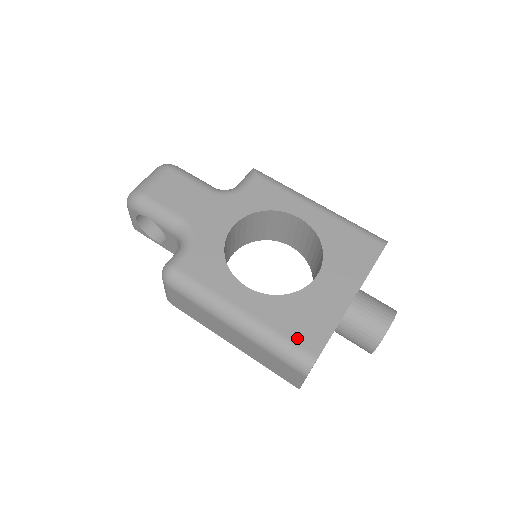
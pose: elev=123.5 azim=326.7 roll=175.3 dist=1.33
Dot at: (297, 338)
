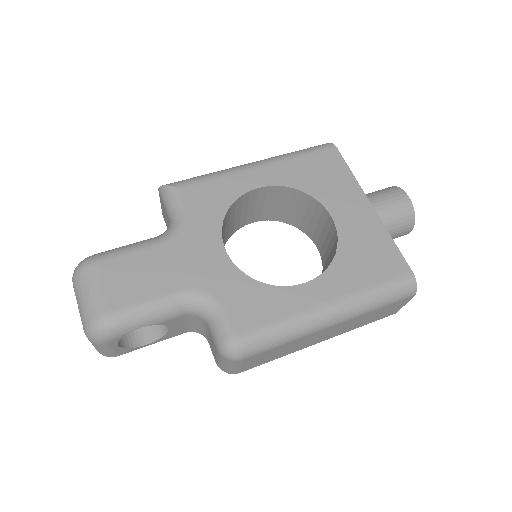
Dot at: (385, 276)
